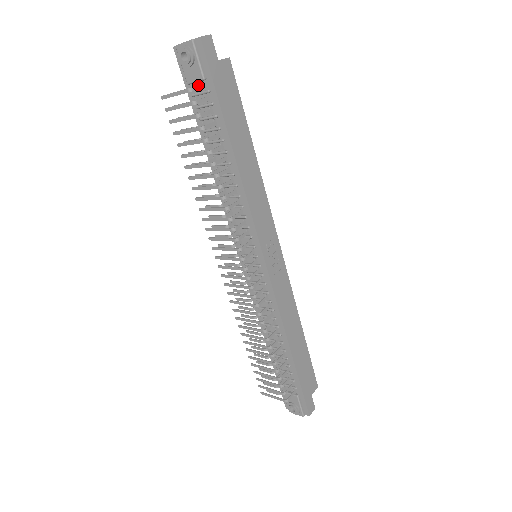
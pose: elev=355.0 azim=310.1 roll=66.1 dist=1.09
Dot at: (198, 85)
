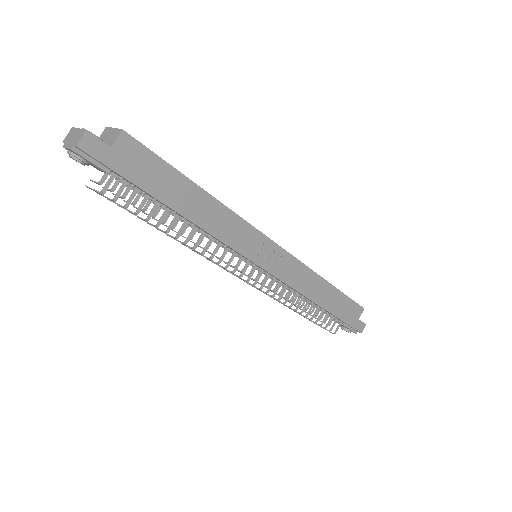
Dot at: (107, 181)
